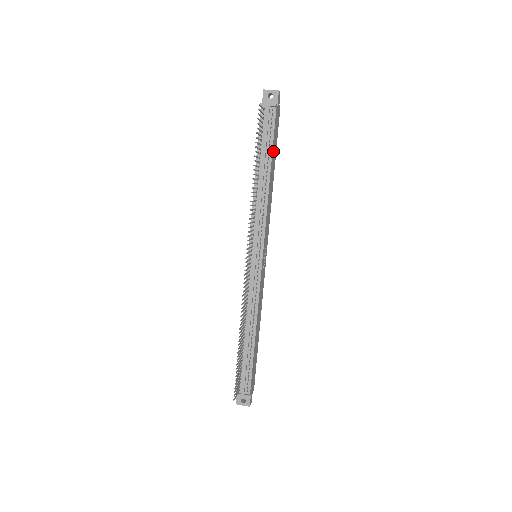
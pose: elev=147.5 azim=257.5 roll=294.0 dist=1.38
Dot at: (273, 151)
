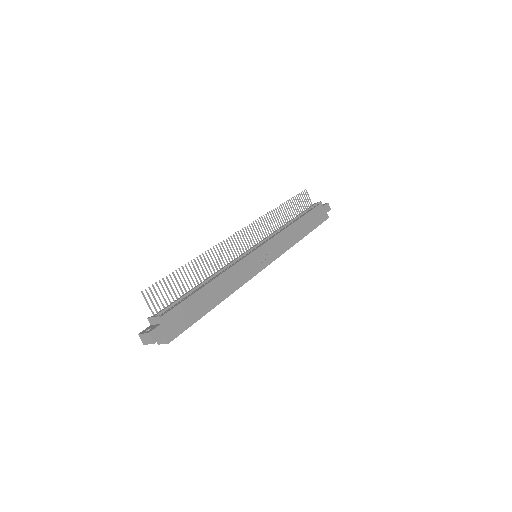
Dot at: (308, 218)
